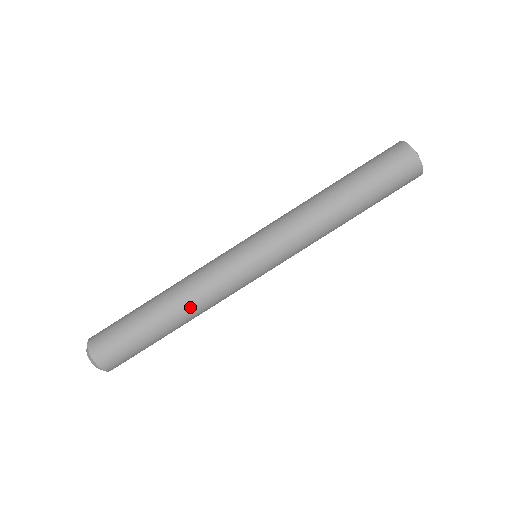
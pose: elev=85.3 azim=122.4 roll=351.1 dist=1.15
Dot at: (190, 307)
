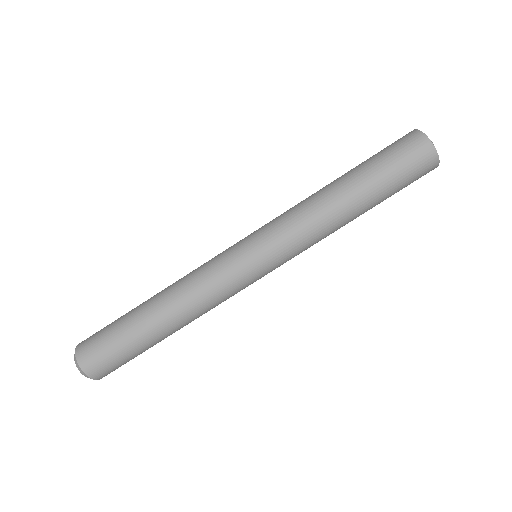
Dot at: (193, 319)
